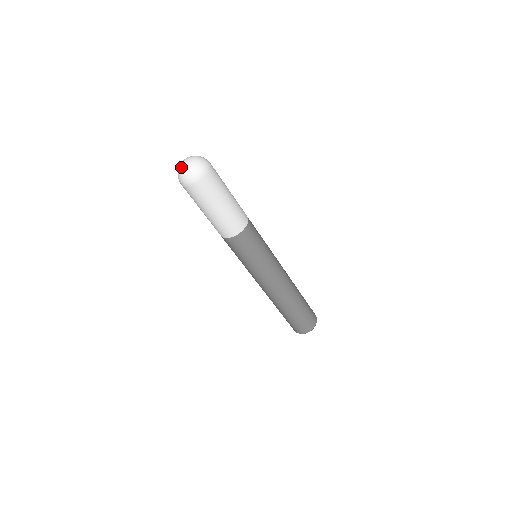
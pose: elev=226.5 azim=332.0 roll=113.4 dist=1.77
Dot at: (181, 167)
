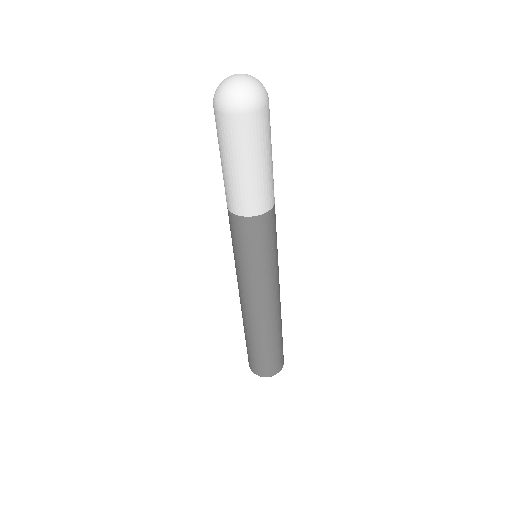
Dot at: (229, 81)
